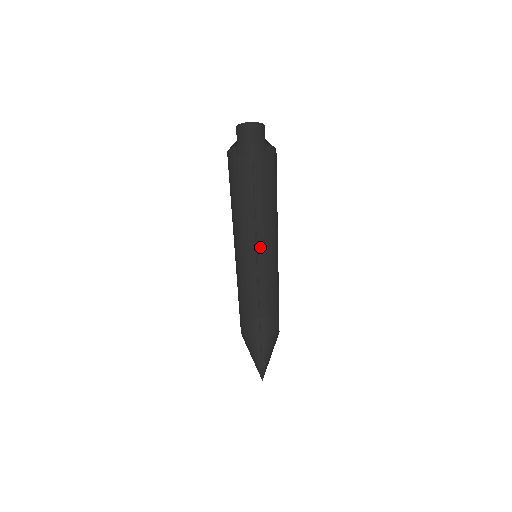
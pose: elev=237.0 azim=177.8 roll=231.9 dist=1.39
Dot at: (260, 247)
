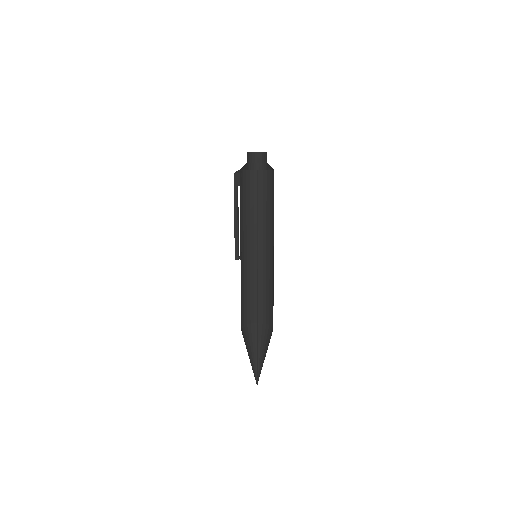
Dot at: (247, 255)
